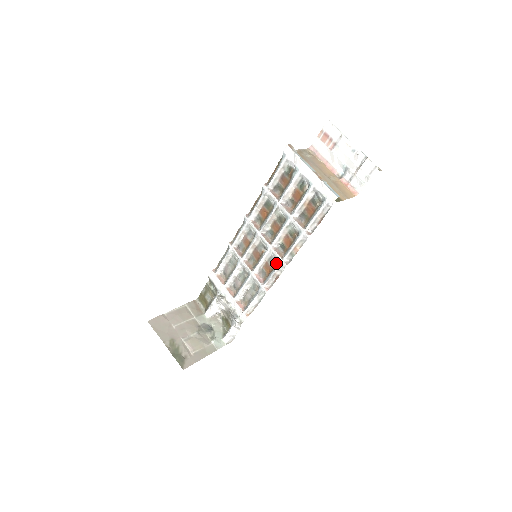
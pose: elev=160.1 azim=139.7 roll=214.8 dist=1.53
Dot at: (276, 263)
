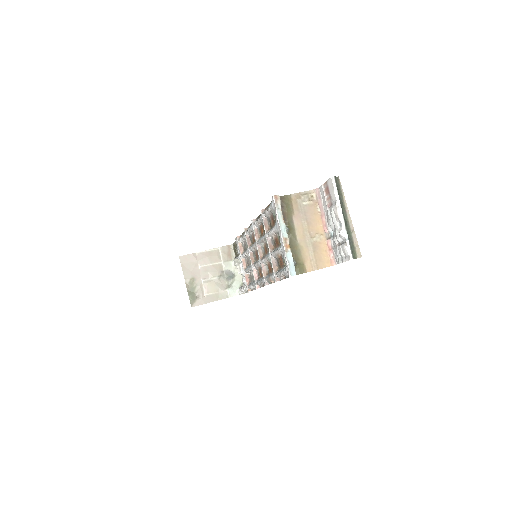
Dot at: occluded
